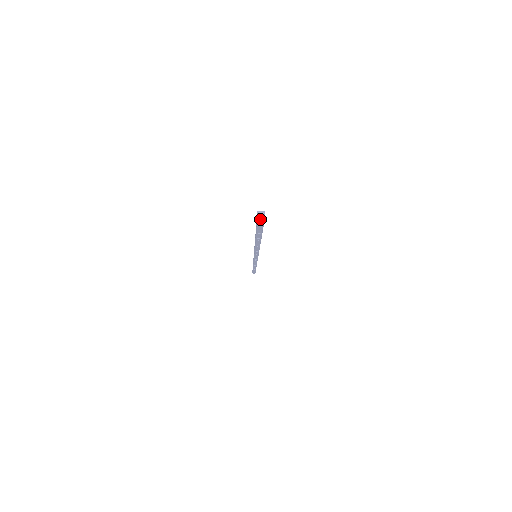
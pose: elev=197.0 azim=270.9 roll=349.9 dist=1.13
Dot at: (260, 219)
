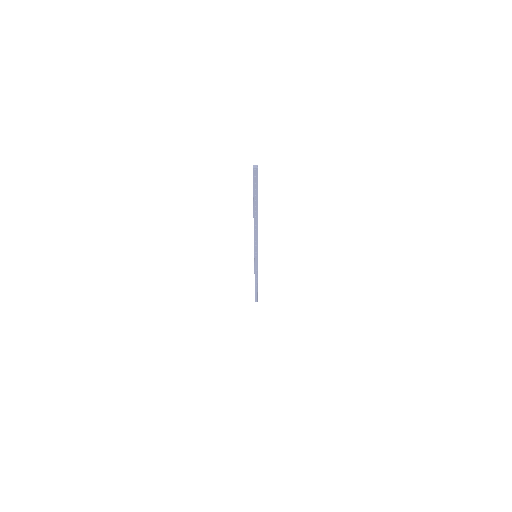
Dot at: (255, 173)
